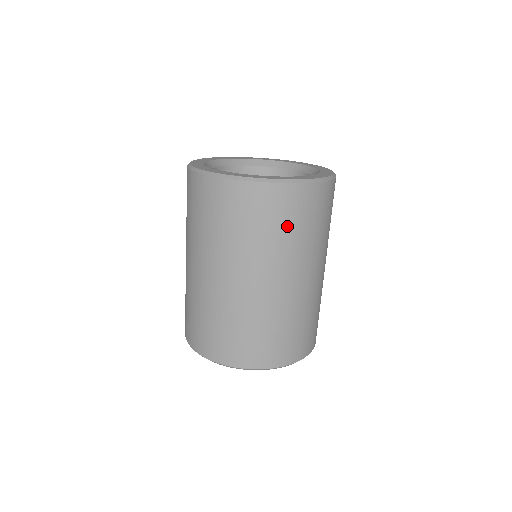
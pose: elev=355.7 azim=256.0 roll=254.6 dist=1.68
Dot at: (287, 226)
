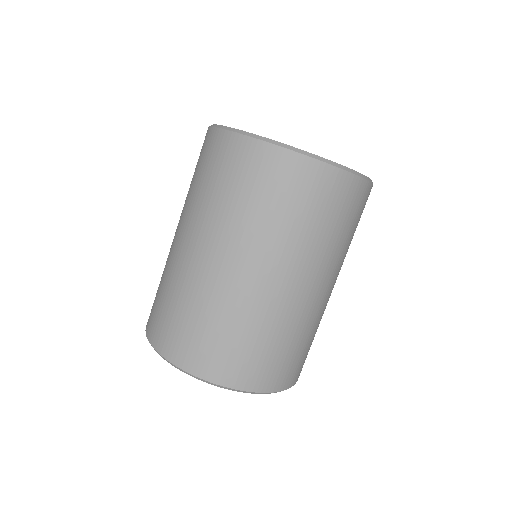
Dot at: (316, 216)
